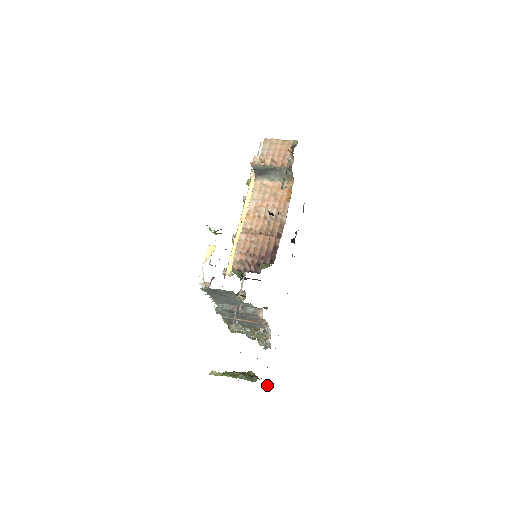
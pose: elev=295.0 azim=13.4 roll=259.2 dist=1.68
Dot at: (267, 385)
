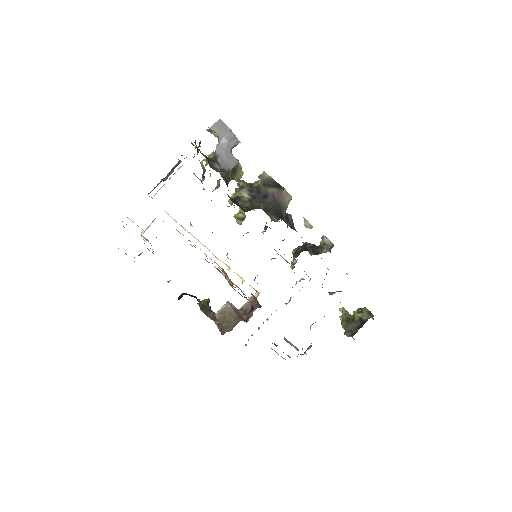
Dot at: occluded
